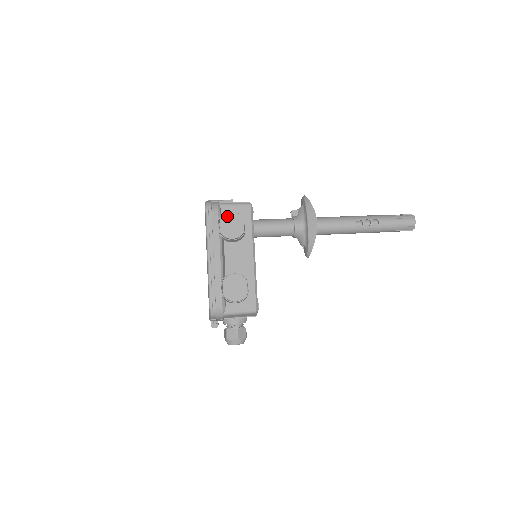
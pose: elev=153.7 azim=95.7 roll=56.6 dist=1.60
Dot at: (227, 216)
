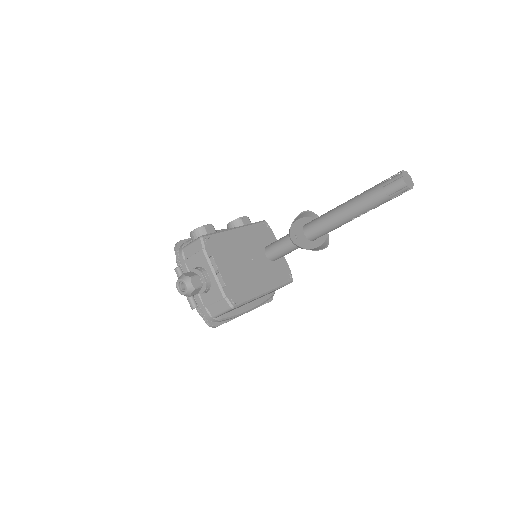
Dot at: occluded
